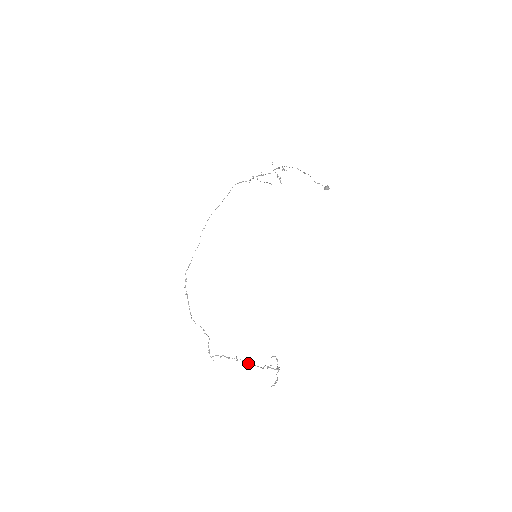
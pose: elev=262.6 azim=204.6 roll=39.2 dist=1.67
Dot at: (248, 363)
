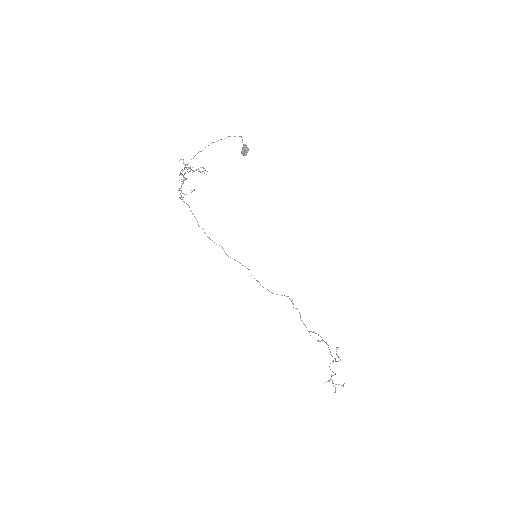
Dot at: (328, 347)
